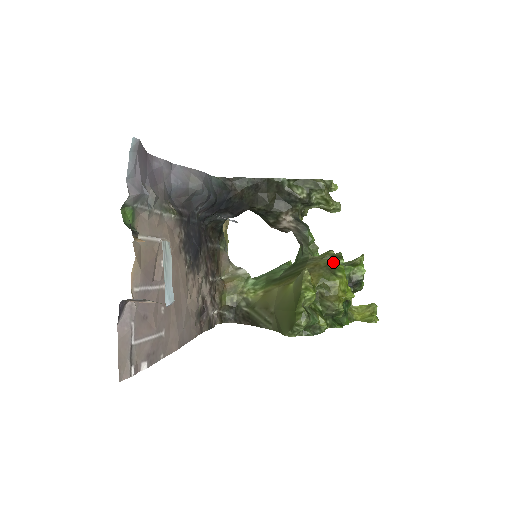
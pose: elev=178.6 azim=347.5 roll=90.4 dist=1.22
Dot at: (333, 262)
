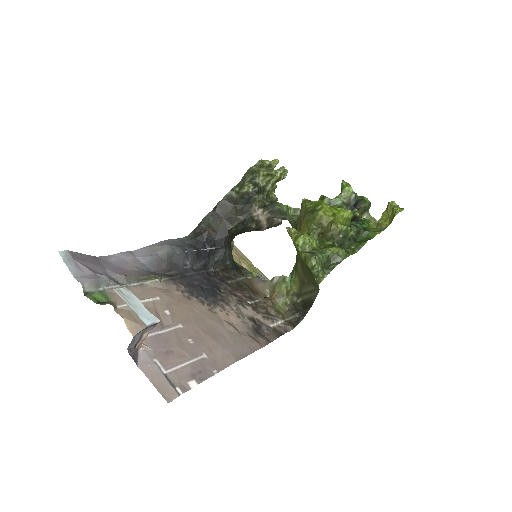
Dot at: (309, 205)
